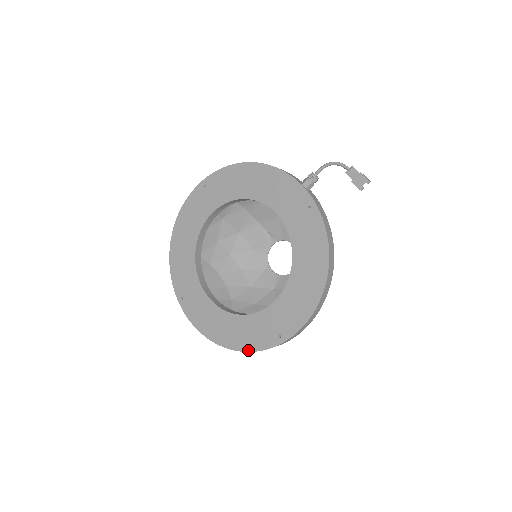
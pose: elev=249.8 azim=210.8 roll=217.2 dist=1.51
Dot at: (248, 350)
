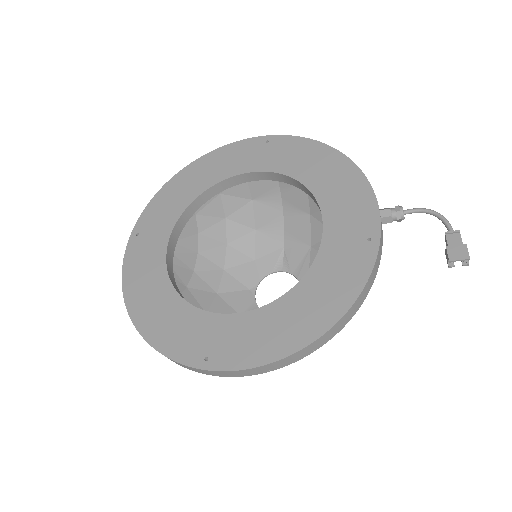
Dot at: (155, 345)
